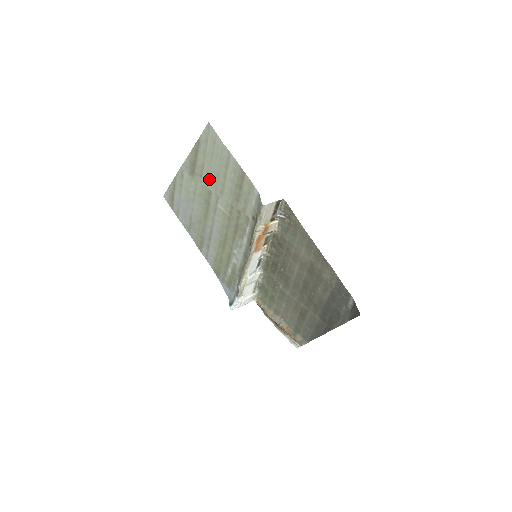
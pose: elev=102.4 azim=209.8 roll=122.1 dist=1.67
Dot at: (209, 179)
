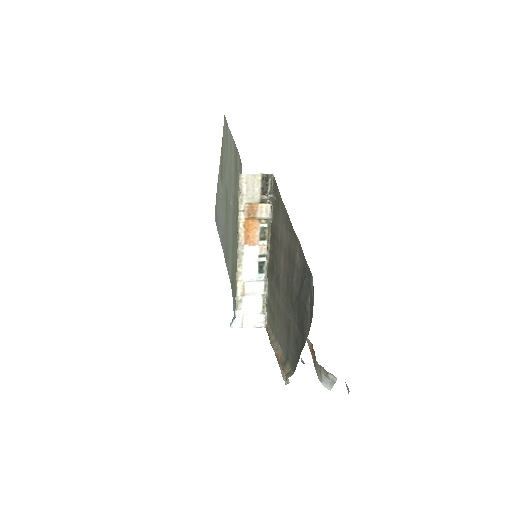
Dot at: (226, 175)
